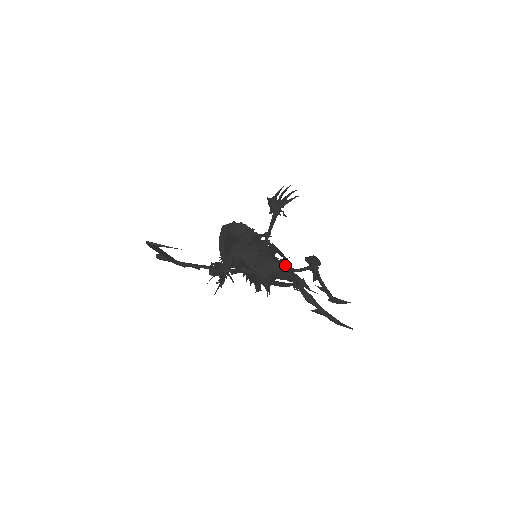
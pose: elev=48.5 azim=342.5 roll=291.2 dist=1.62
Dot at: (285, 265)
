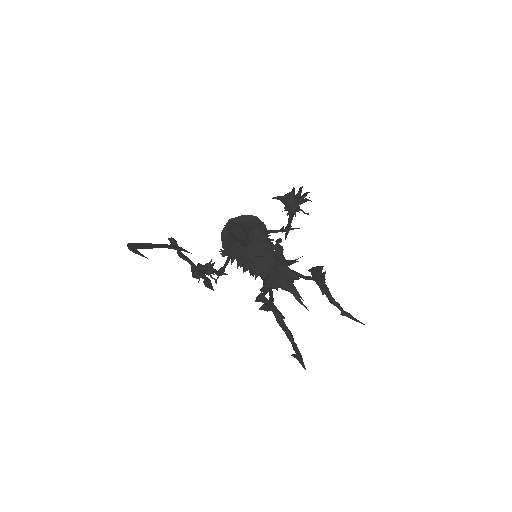
Dot at: (277, 275)
